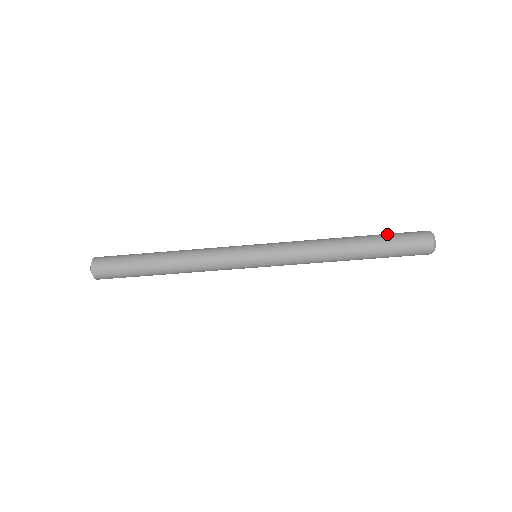
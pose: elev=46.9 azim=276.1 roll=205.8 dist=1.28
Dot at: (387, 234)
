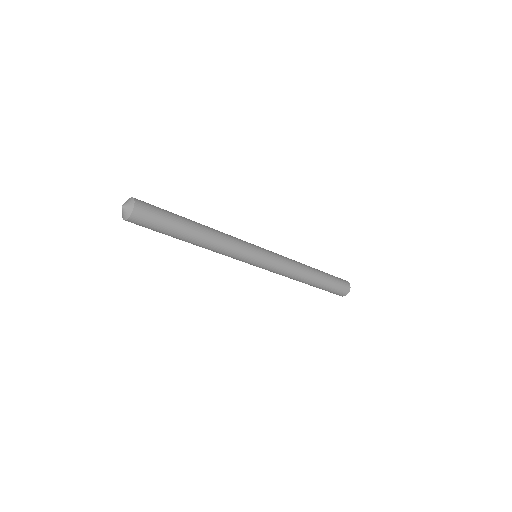
Dot at: (332, 284)
